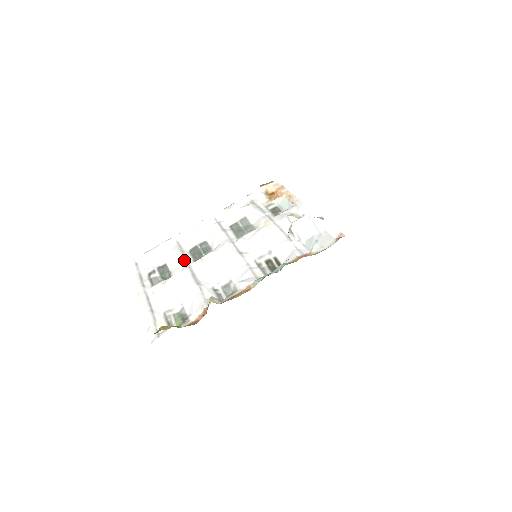
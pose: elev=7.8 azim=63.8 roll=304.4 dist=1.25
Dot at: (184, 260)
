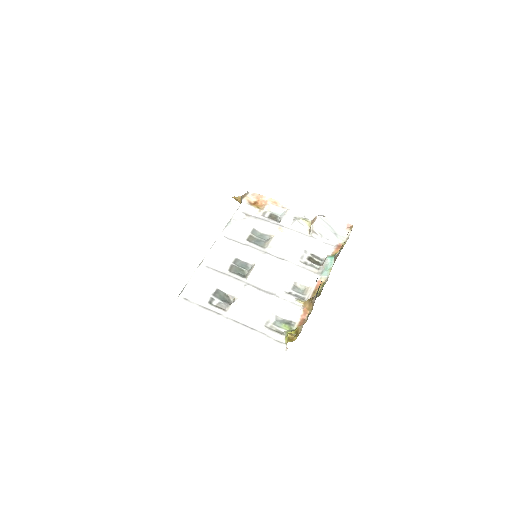
Dot at: (236, 280)
